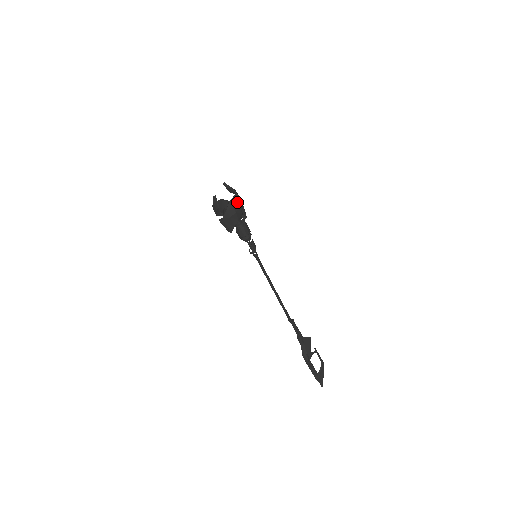
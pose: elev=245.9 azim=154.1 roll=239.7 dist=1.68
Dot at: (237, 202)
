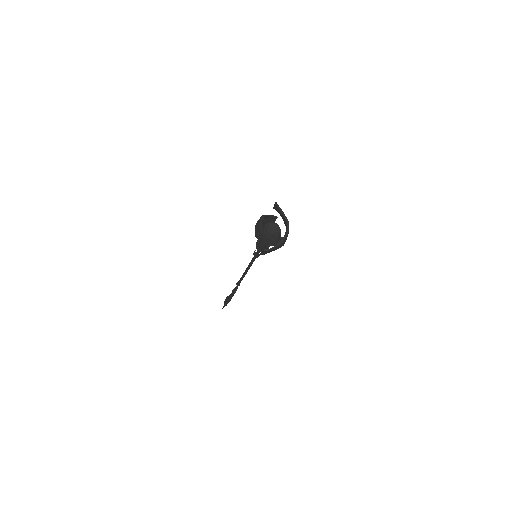
Dot at: occluded
